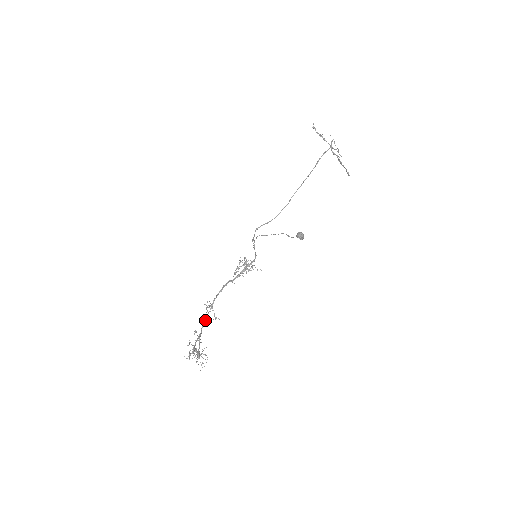
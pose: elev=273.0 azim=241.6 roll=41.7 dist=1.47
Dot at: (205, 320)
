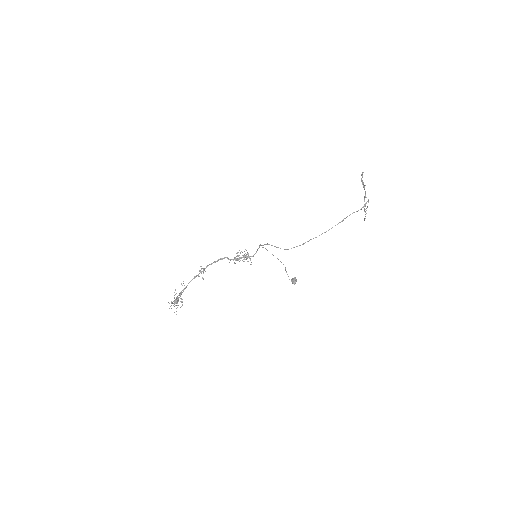
Dot at: (194, 278)
